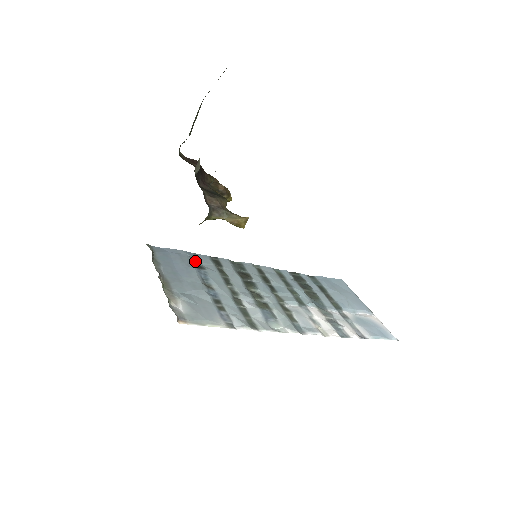
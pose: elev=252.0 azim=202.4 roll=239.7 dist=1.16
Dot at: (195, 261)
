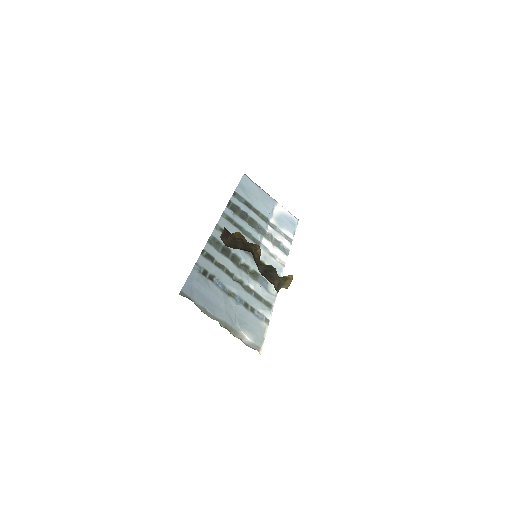
Dot at: (204, 274)
